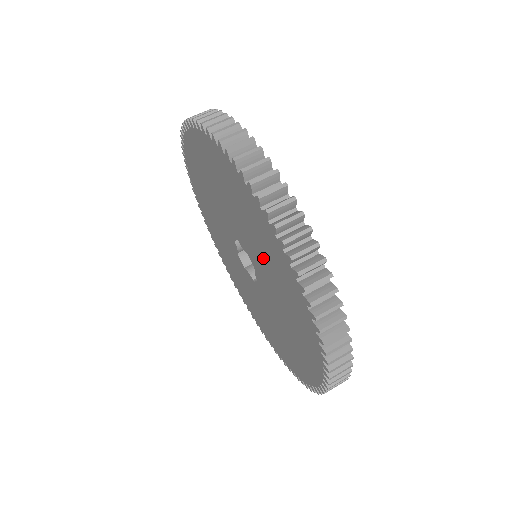
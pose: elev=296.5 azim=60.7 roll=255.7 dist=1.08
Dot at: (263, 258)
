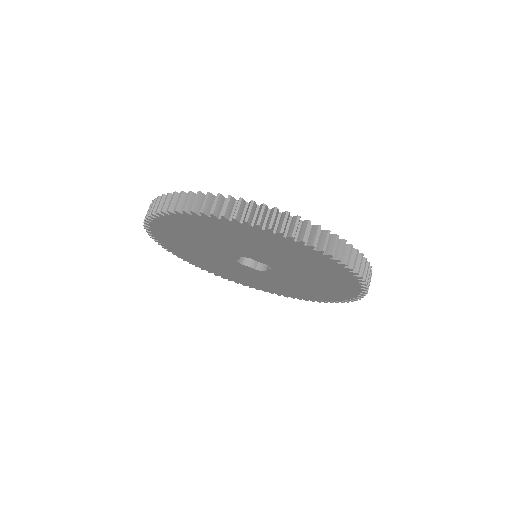
Dot at: (220, 240)
